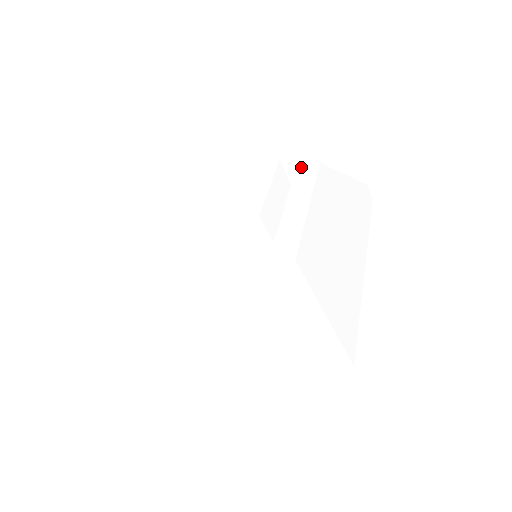
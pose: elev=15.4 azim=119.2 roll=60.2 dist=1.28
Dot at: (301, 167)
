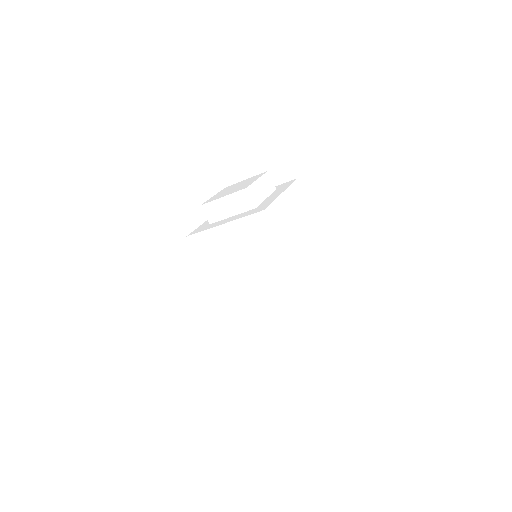
Dot at: occluded
